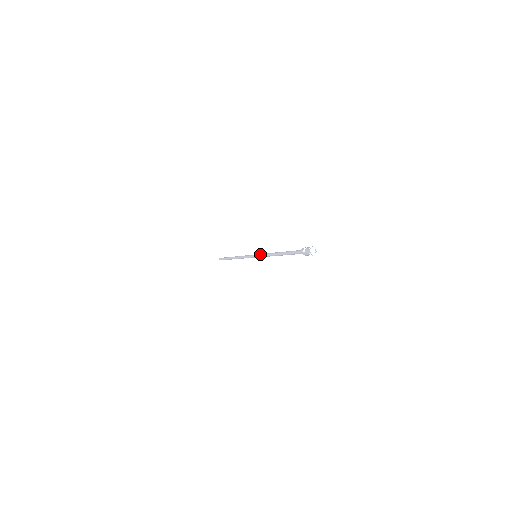
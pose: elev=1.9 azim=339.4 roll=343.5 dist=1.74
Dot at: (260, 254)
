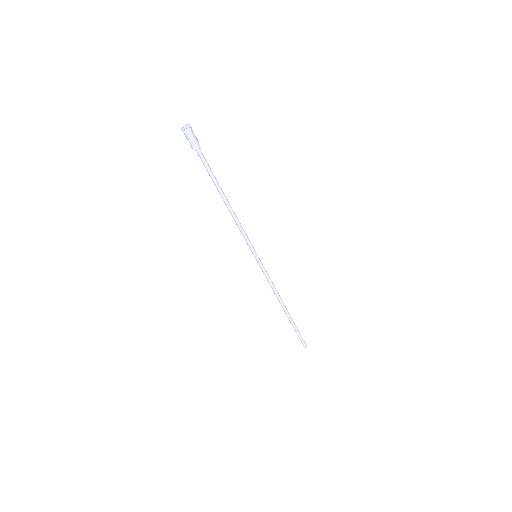
Dot at: occluded
